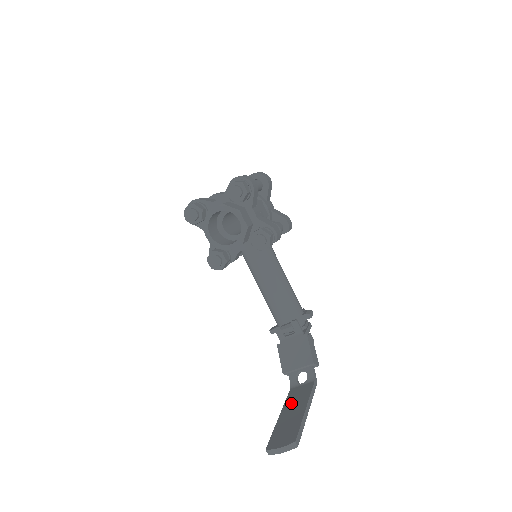
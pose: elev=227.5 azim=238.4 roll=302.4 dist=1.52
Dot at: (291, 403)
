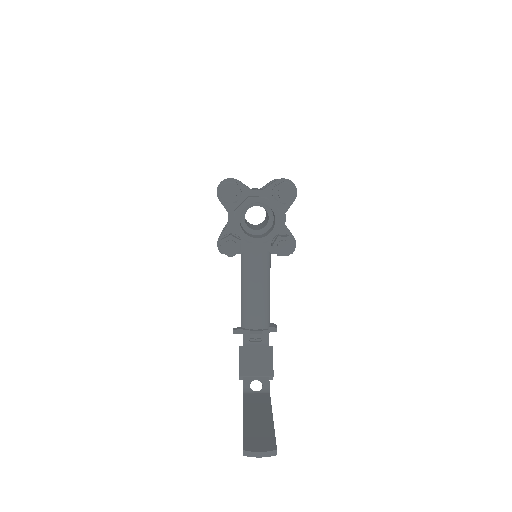
Dot at: (252, 408)
